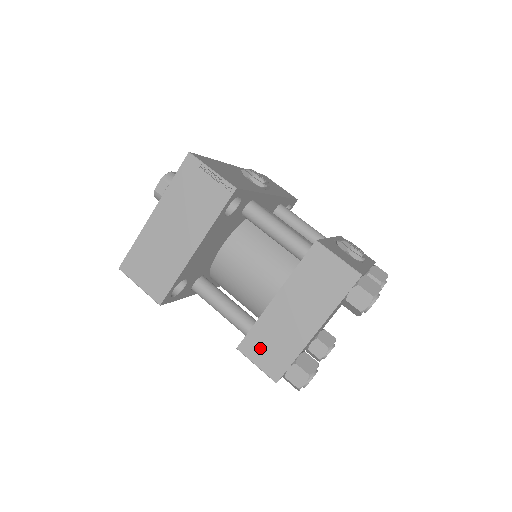
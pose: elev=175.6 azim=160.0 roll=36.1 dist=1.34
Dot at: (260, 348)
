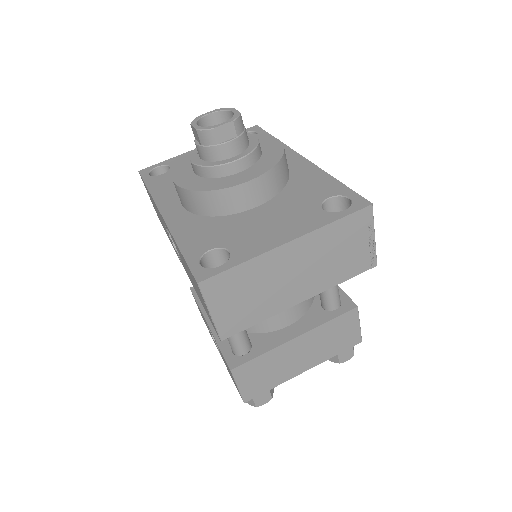
Dot at: (252, 374)
